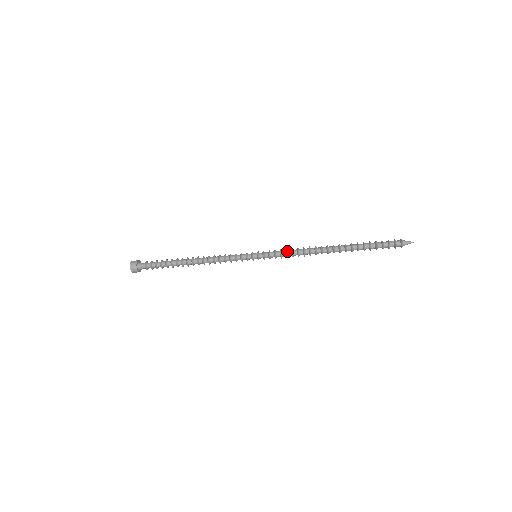
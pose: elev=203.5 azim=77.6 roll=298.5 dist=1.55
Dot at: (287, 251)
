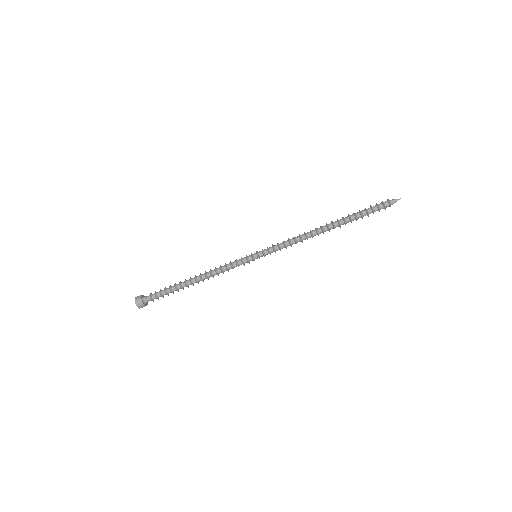
Dot at: (285, 242)
